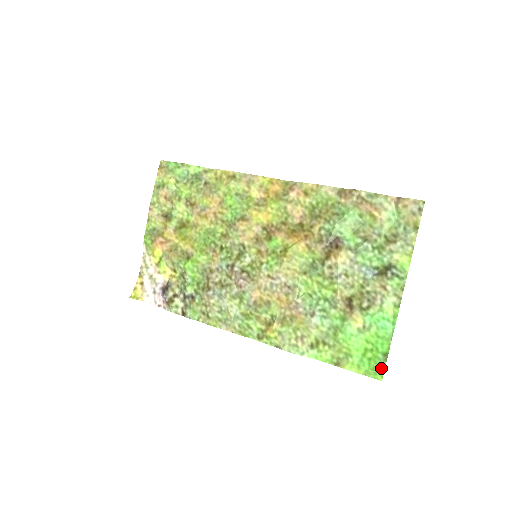
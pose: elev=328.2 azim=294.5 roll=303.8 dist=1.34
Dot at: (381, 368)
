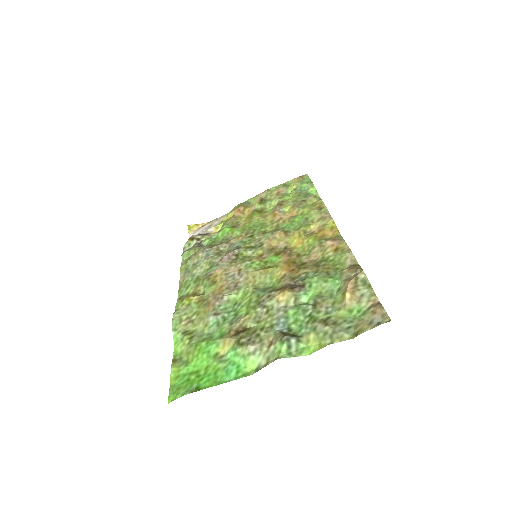
Dot at: (181, 393)
